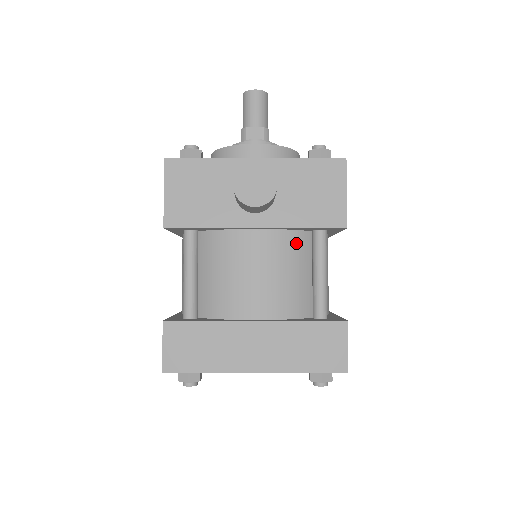
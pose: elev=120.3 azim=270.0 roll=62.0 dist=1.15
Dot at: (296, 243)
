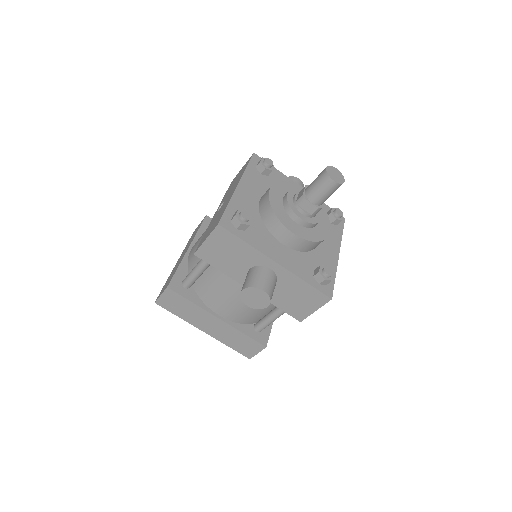
Dot at: occluded
